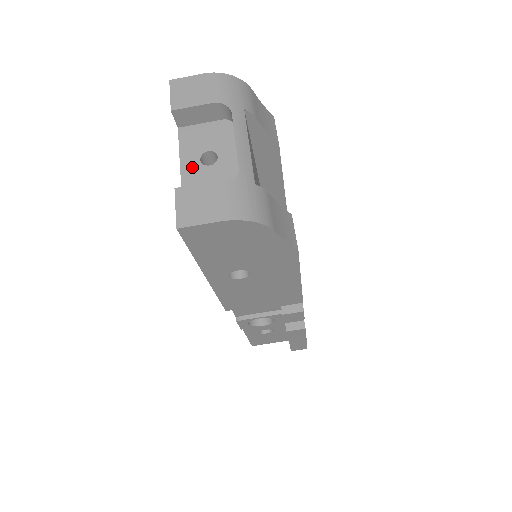
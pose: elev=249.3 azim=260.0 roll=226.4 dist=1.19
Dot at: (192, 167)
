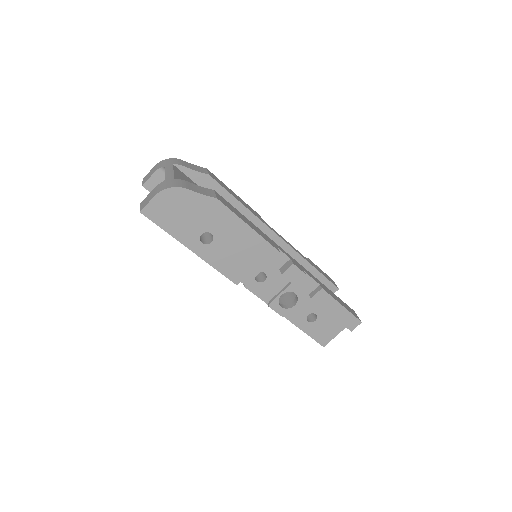
Dot at: occluded
